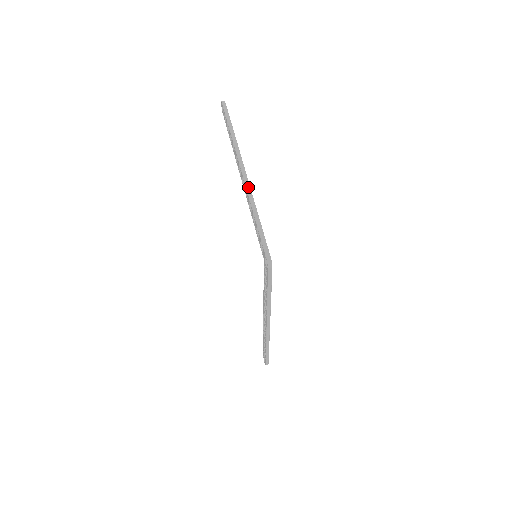
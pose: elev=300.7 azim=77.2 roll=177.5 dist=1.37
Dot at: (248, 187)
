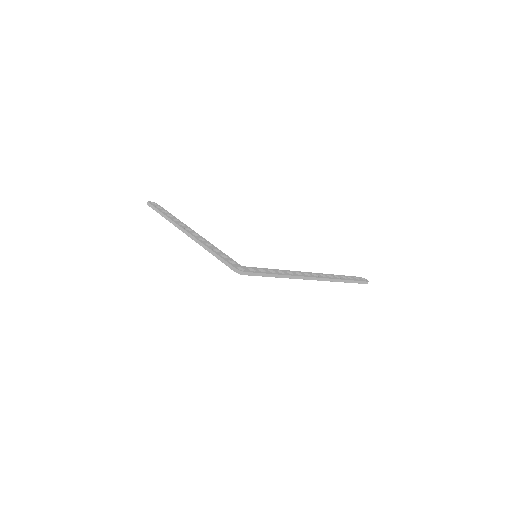
Dot at: (195, 240)
